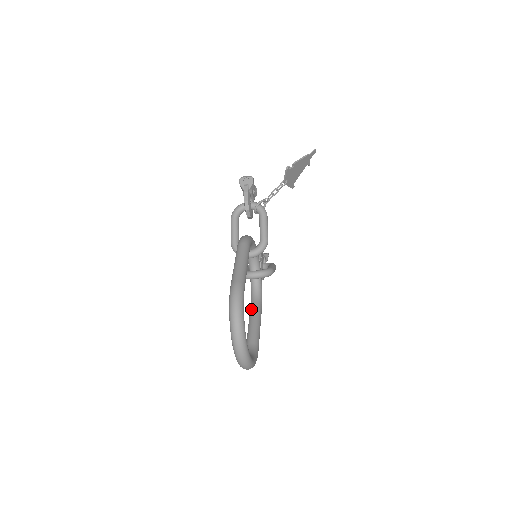
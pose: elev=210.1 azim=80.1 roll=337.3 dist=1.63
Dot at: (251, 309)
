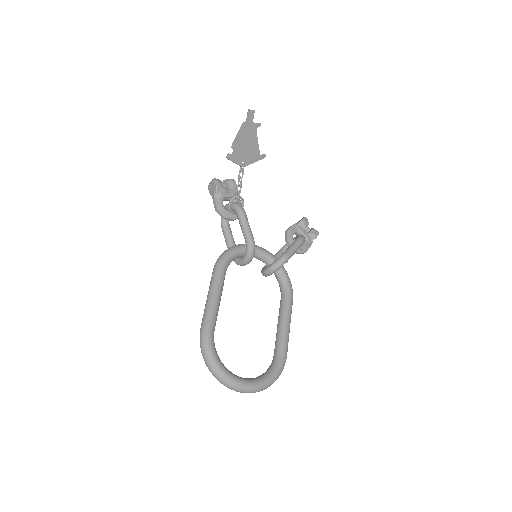
Dot at: occluded
